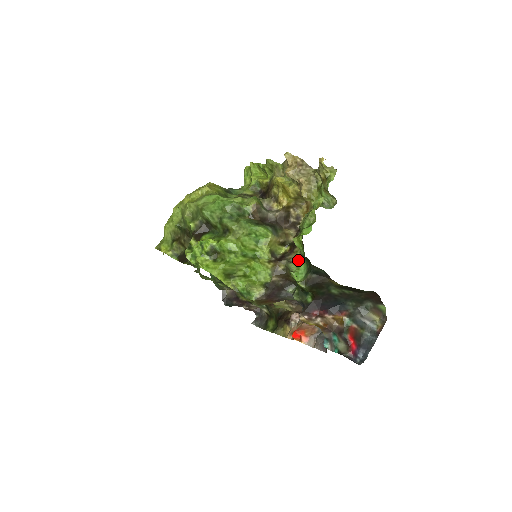
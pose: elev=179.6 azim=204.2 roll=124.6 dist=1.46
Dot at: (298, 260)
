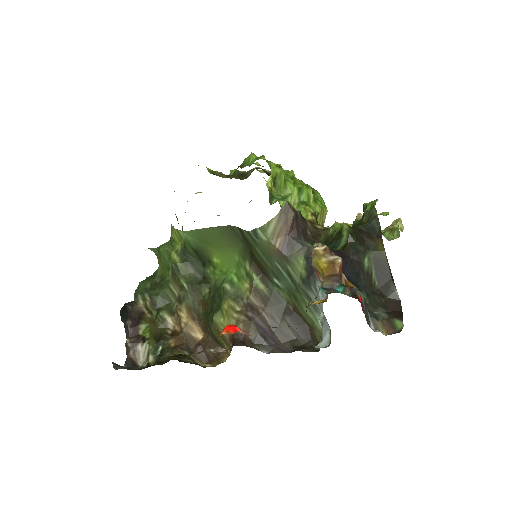
Dot at: occluded
